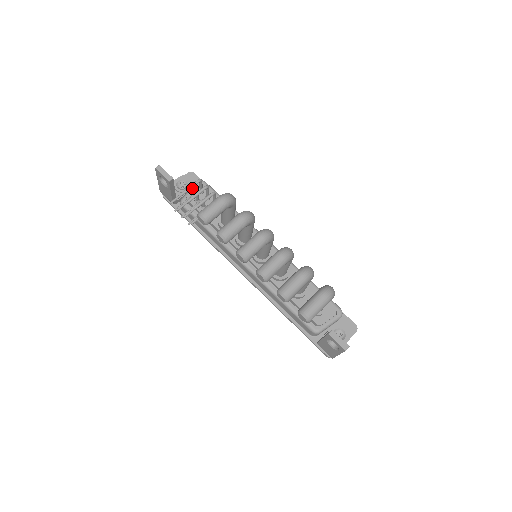
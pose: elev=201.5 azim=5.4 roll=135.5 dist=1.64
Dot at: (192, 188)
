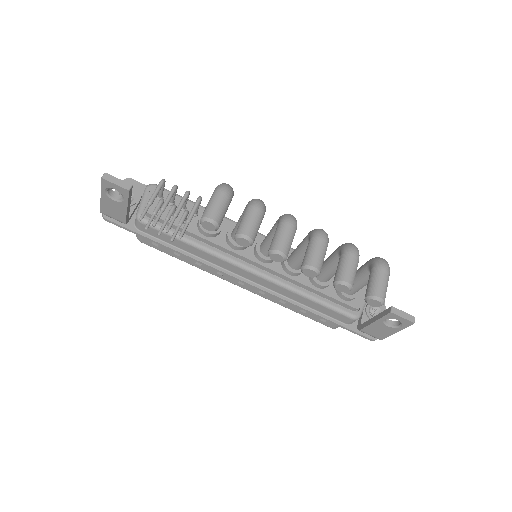
Dot at: (144, 196)
